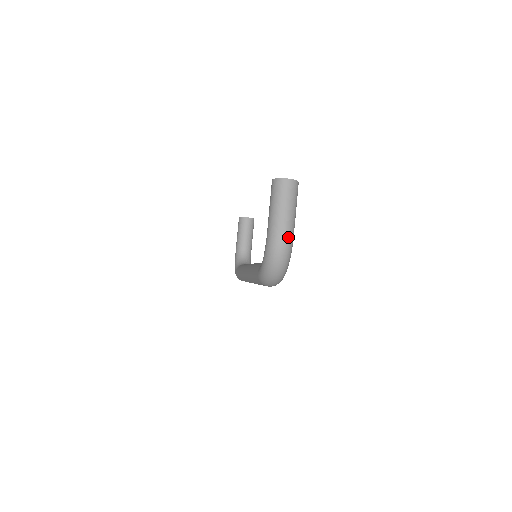
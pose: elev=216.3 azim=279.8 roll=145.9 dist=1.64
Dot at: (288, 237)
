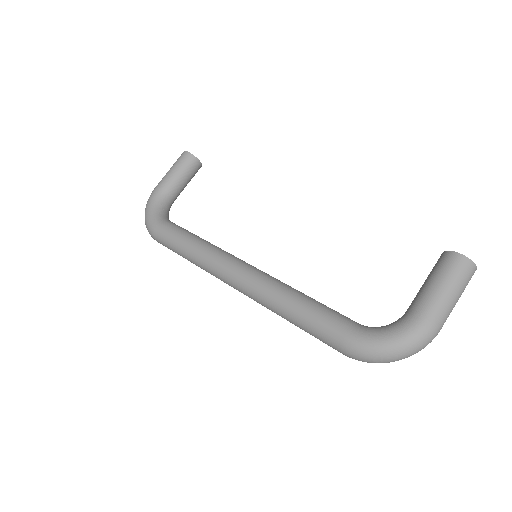
Dot at: (438, 332)
